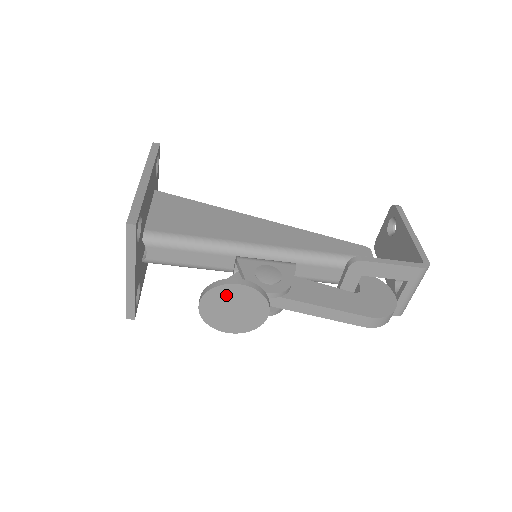
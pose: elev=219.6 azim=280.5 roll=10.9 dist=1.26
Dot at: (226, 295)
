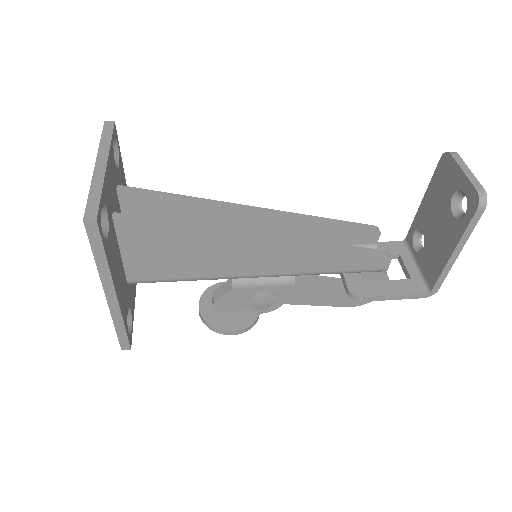
Dot at: occluded
